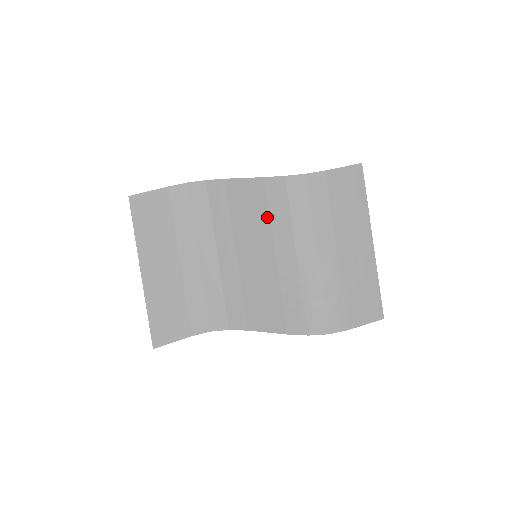
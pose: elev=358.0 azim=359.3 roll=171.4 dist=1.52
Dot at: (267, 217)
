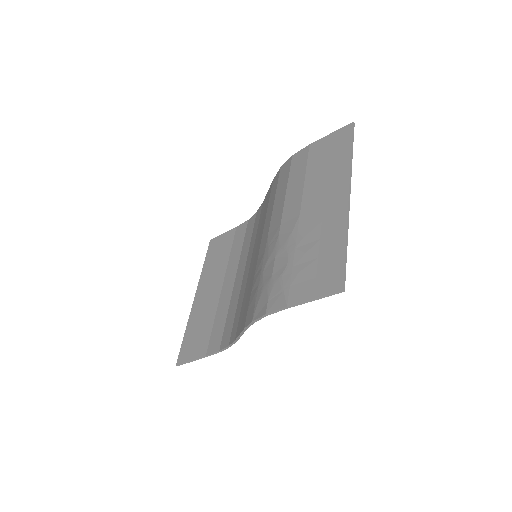
Dot at: (266, 213)
